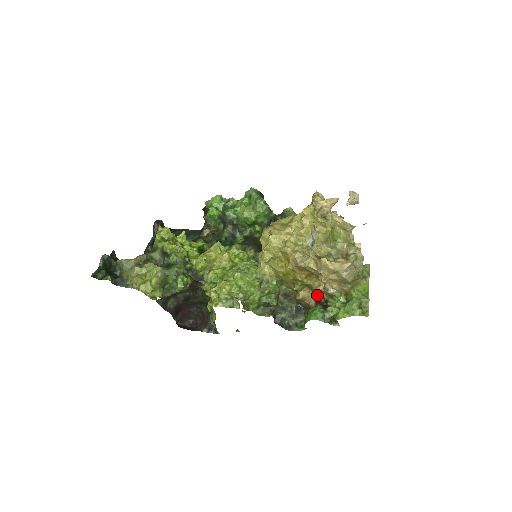
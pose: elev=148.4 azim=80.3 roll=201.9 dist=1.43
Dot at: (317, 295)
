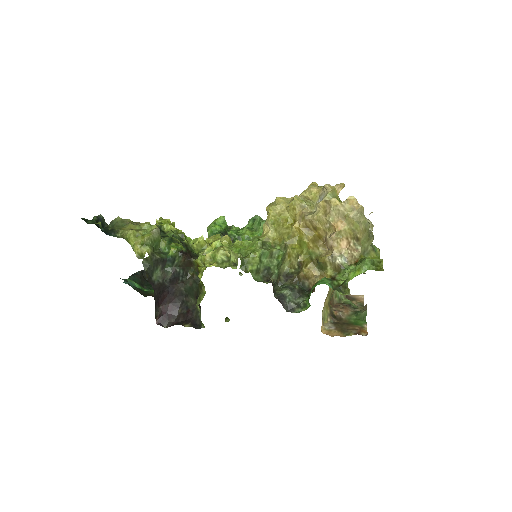
Dot at: (323, 274)
